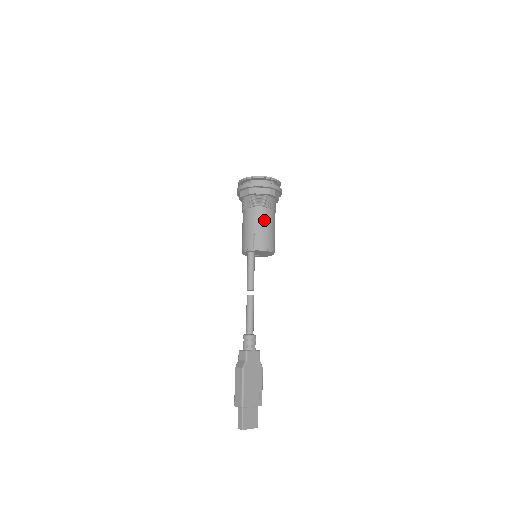
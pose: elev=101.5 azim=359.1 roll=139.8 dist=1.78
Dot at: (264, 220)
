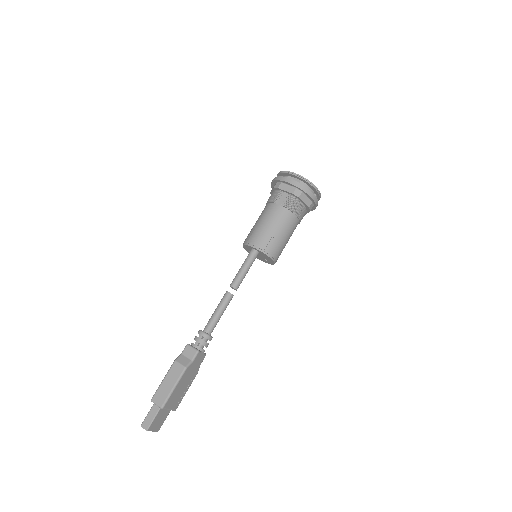
Dot at: (289, 229)
